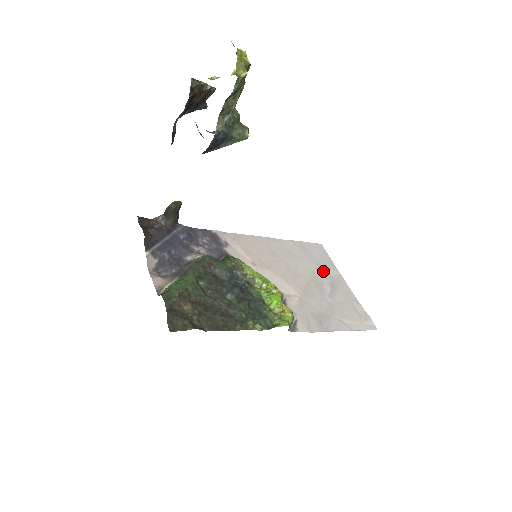
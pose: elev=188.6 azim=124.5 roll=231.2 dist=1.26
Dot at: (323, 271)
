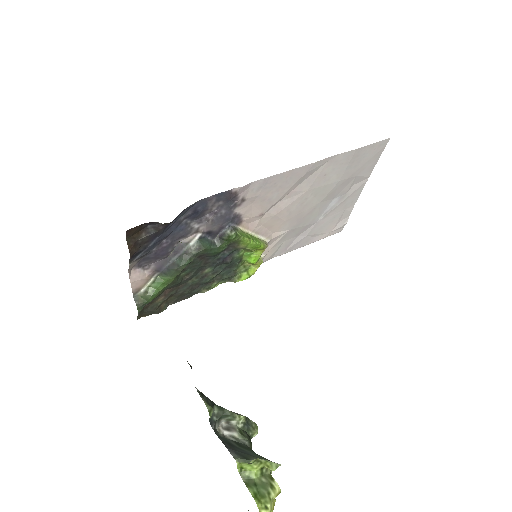
Dot at: (349, 183)
